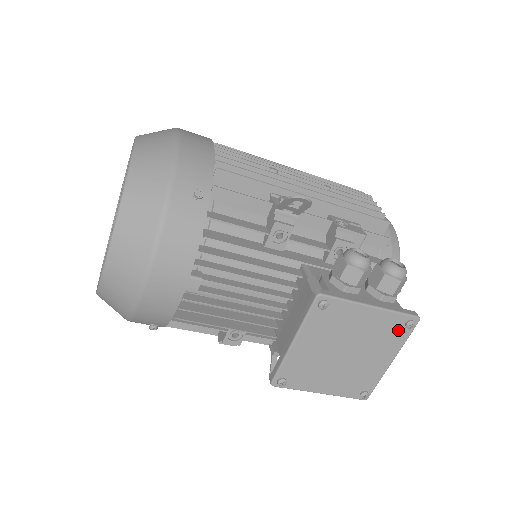
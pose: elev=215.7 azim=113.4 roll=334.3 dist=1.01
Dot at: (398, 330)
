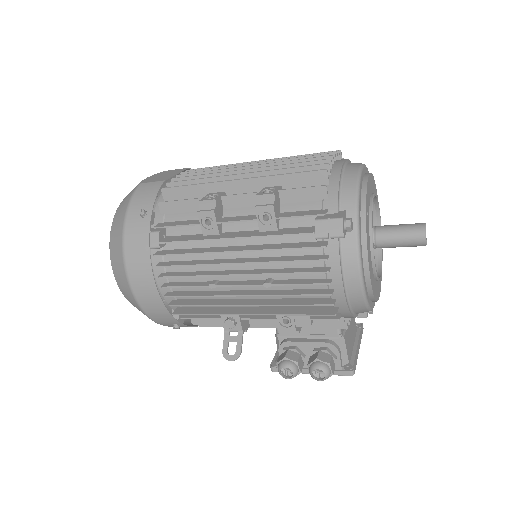
Dot at: occluded
